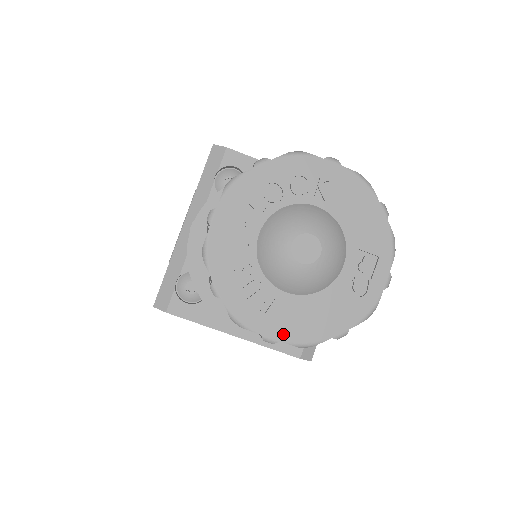
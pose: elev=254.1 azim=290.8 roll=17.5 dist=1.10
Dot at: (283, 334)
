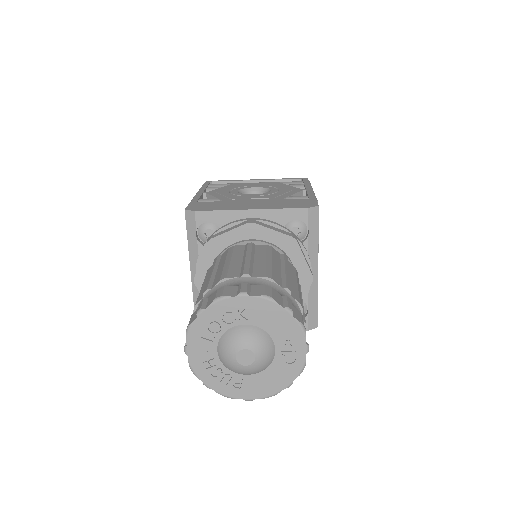
Dot at: (255, 395)
